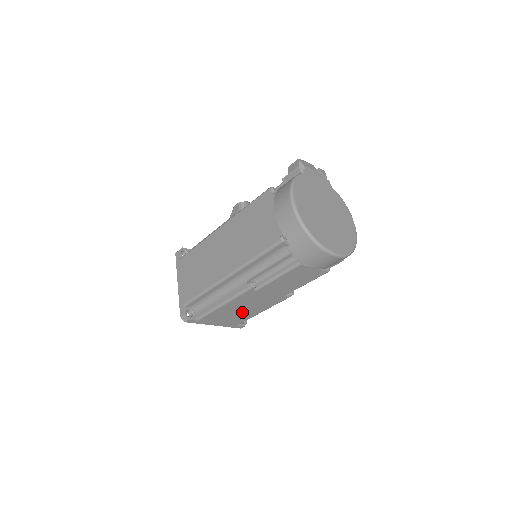
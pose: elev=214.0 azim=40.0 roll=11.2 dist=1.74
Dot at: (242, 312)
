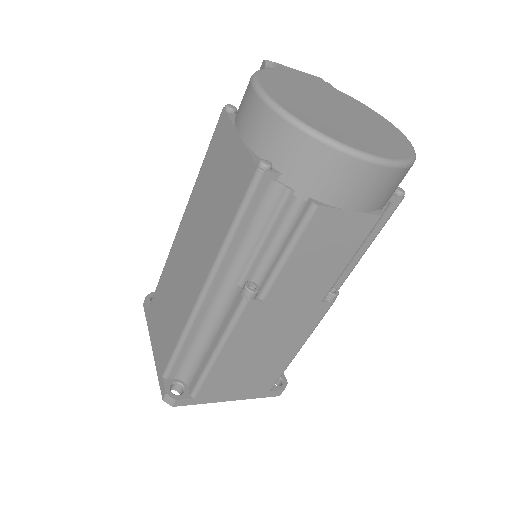
Dot at: (263, 359)
